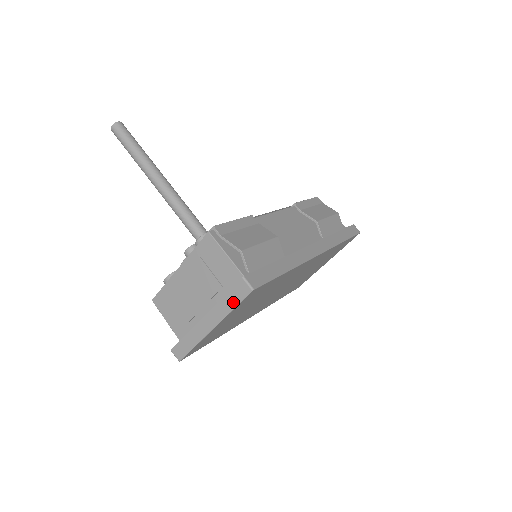
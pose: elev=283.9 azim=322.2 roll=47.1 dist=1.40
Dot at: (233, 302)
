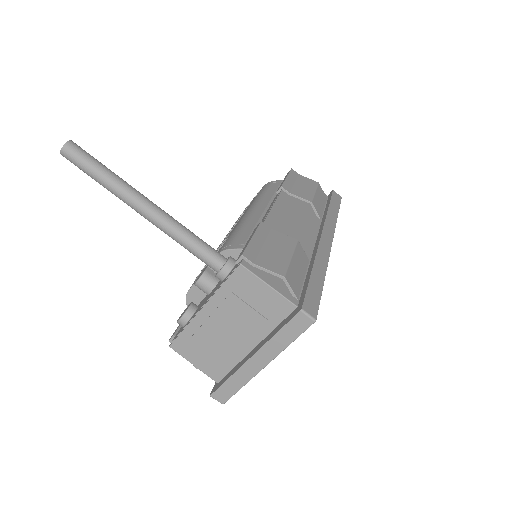
Dot at: (290, 337)
